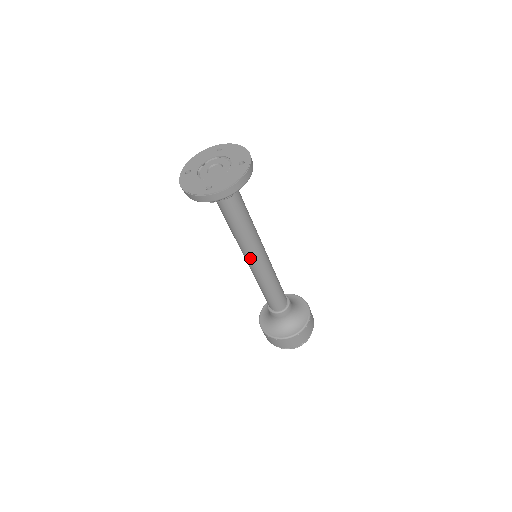
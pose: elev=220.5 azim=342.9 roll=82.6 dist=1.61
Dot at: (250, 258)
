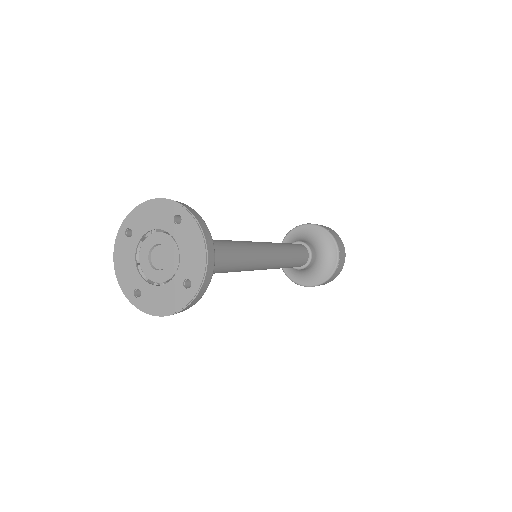
Dot at: occluded
